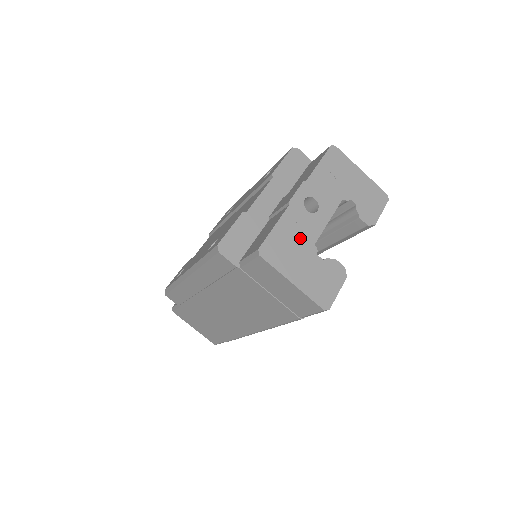
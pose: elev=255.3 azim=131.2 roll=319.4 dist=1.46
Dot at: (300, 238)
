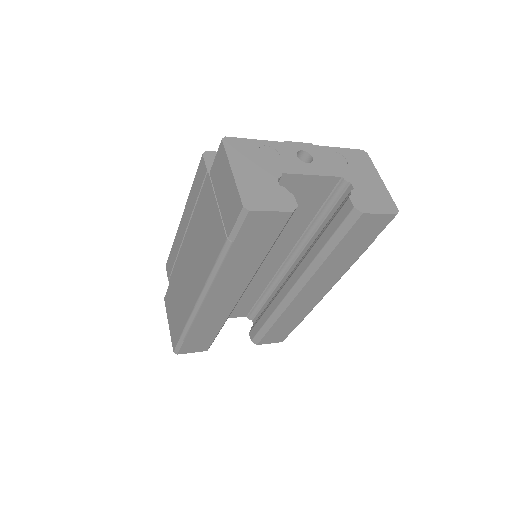
Dot at: (272, 161)
